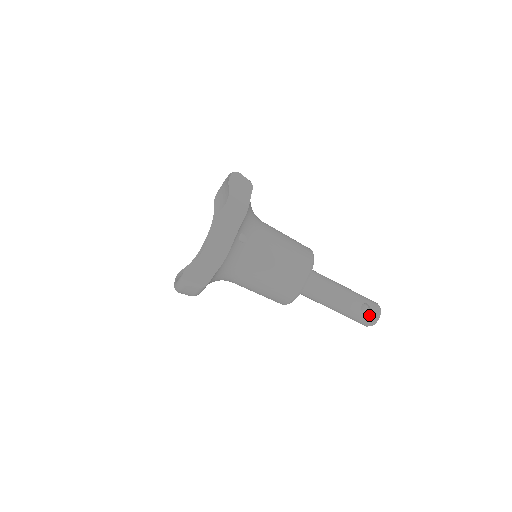
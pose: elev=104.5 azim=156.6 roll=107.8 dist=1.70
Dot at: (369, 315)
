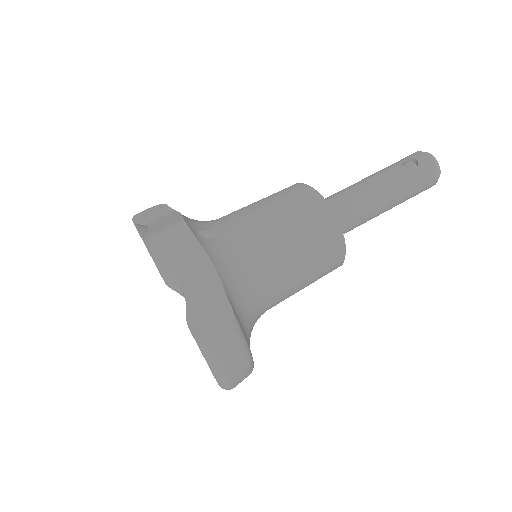
Dot at: (421, 163)
